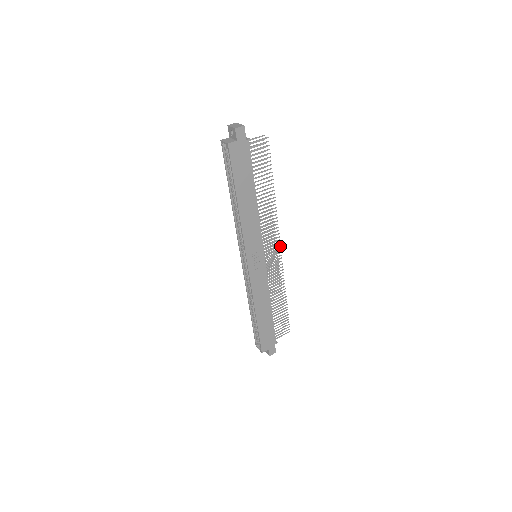
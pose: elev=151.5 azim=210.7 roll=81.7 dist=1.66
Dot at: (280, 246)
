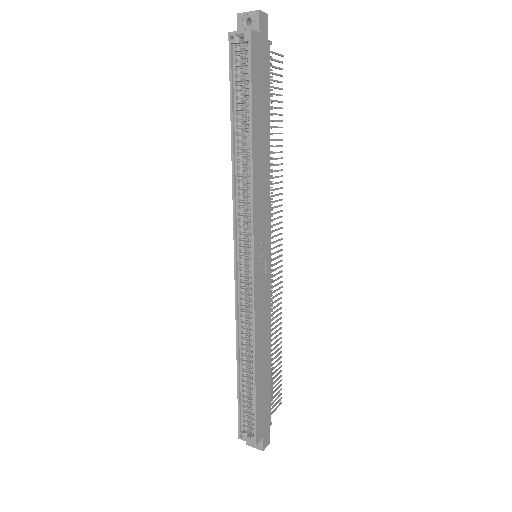
Dot at: (282, 244)
